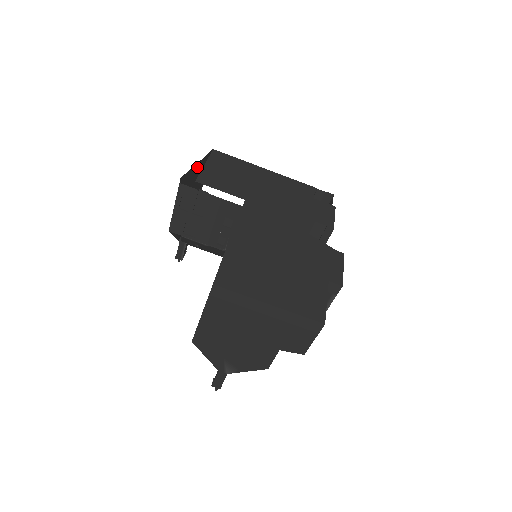
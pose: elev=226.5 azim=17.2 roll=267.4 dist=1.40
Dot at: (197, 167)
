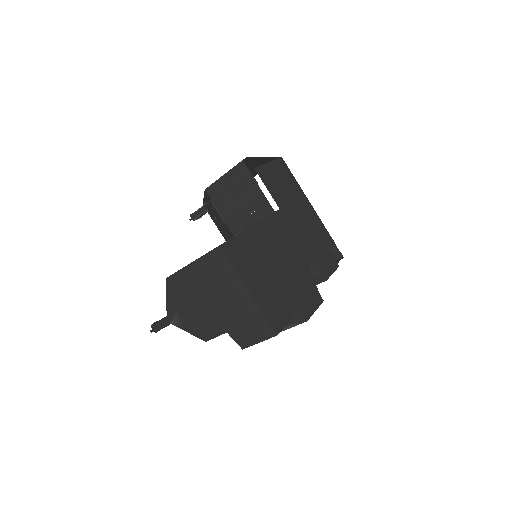
Dot at: (262, 160)
